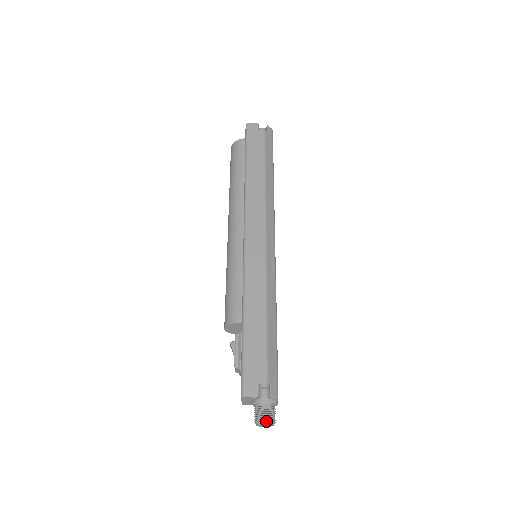
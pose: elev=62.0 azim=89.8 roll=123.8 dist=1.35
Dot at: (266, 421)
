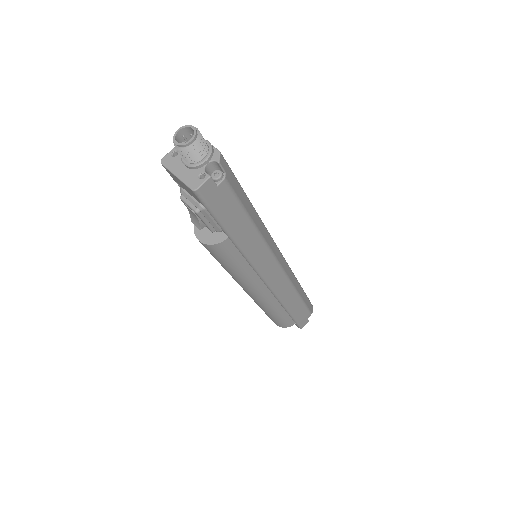
Dot at: (179, 131)
